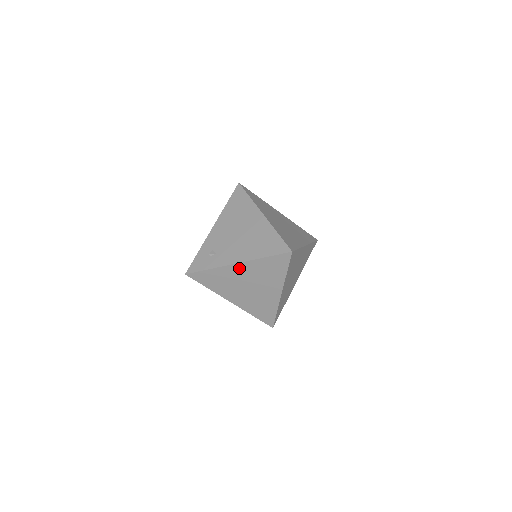
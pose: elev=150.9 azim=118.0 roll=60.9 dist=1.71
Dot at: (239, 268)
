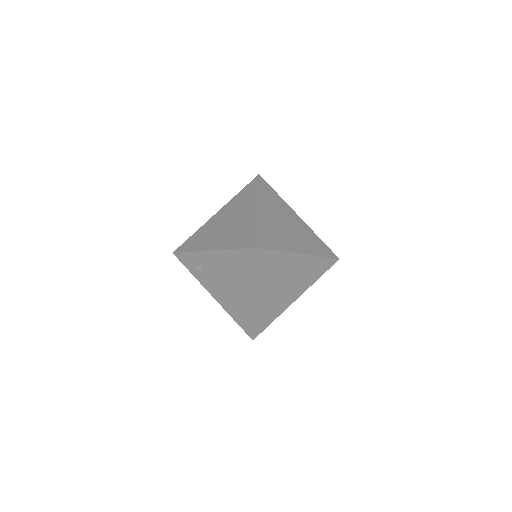
Dot at: occluded
